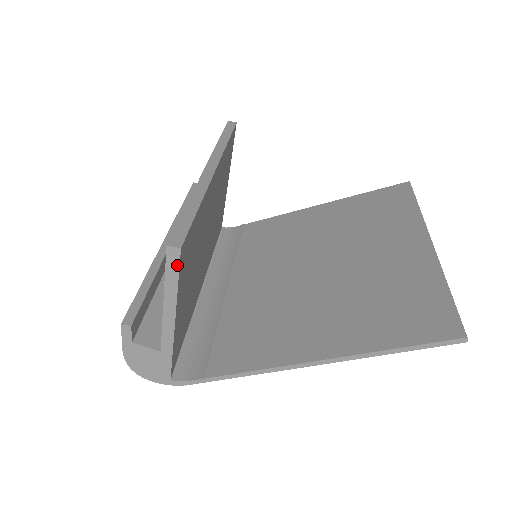
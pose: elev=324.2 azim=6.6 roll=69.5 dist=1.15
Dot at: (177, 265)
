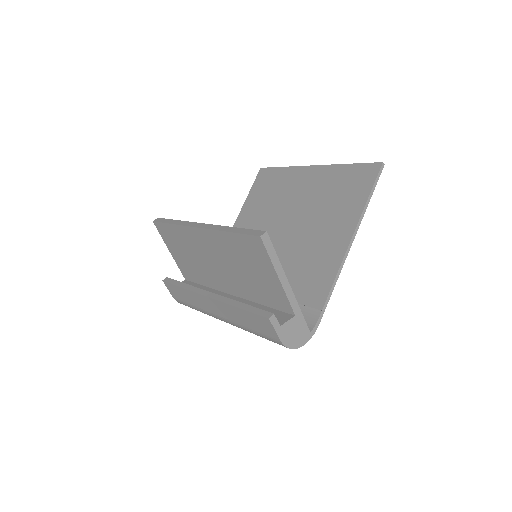
Dot at: (271, 244)
